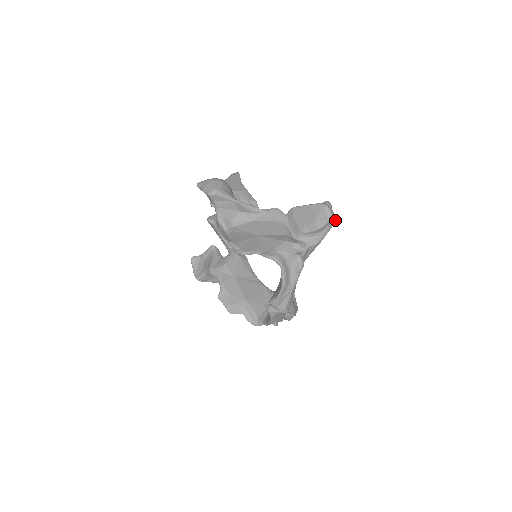
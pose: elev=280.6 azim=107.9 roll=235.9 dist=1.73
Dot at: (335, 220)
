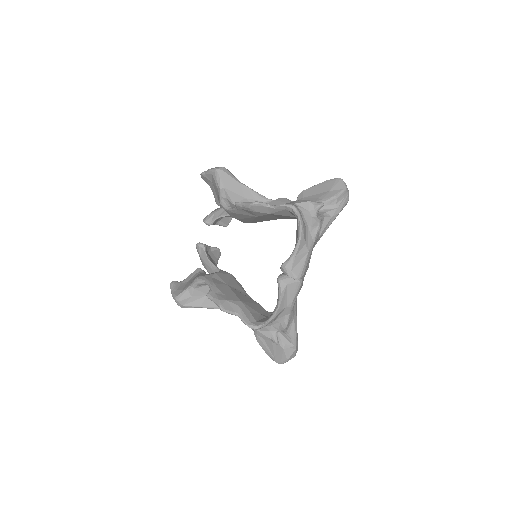
Dot at: occluded
